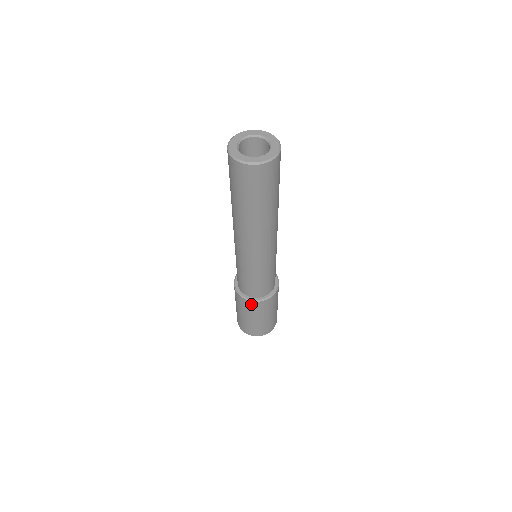
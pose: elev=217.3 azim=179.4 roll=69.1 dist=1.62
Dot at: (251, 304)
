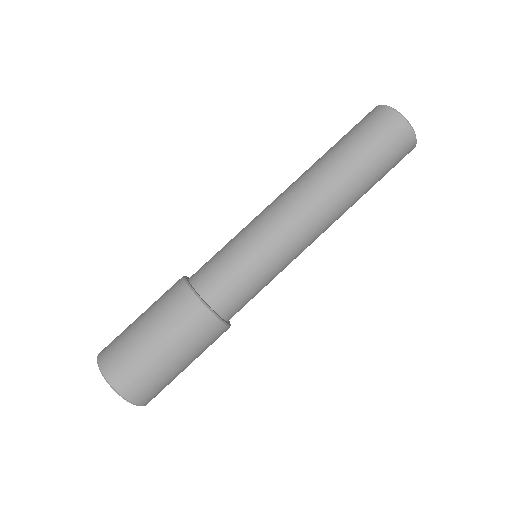
Dot at: (209, 323)
